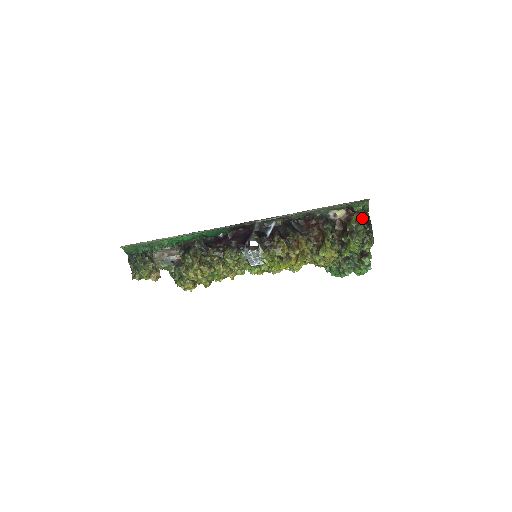
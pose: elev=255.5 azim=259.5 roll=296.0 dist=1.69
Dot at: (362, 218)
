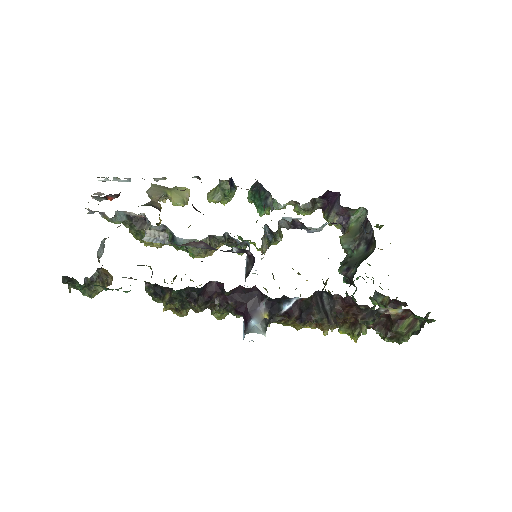
Dot at: (417, 325)
